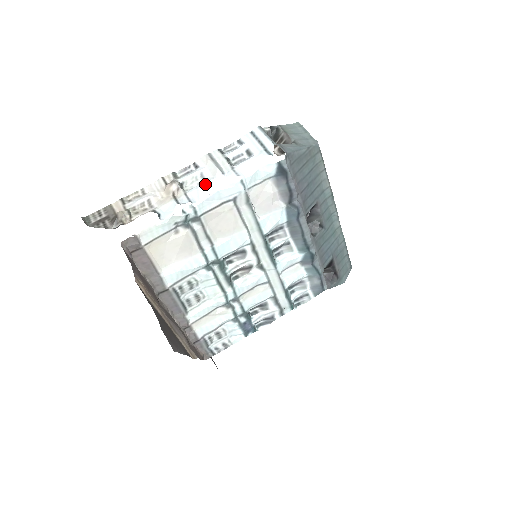
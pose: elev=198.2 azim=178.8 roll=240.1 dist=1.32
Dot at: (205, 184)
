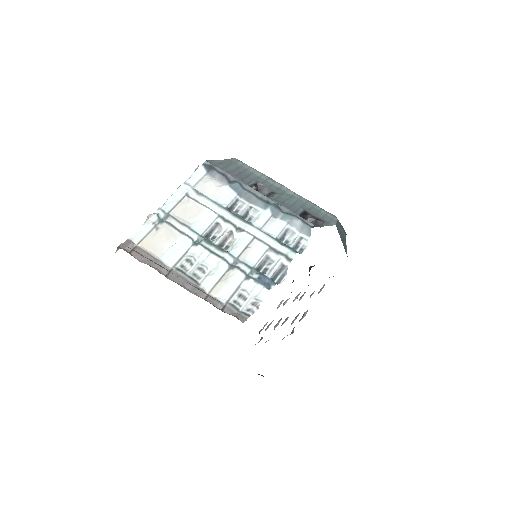
Dot at: occluded
